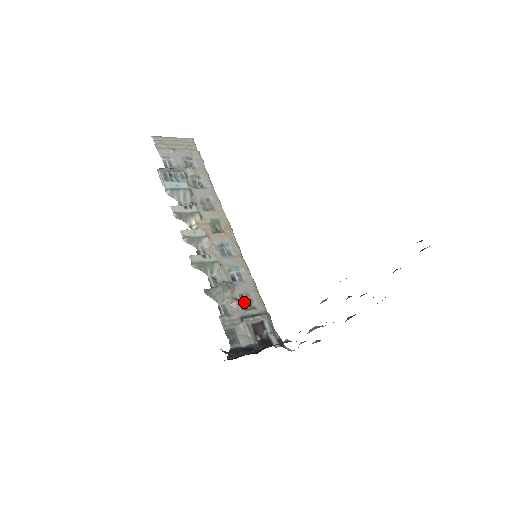
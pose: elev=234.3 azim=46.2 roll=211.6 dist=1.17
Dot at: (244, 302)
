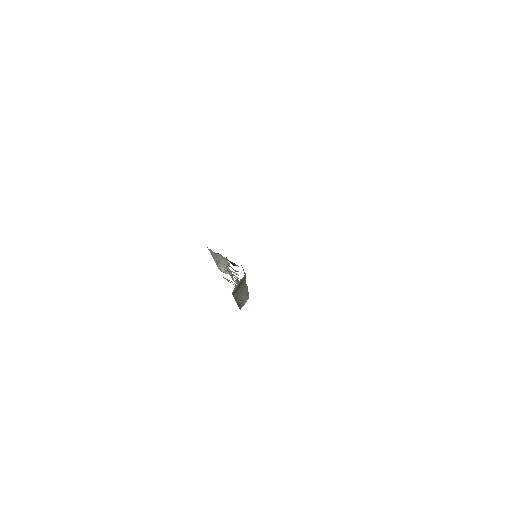
Dot at: occluded
